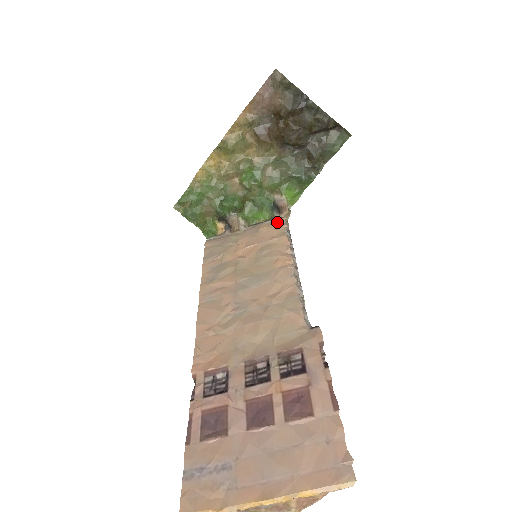
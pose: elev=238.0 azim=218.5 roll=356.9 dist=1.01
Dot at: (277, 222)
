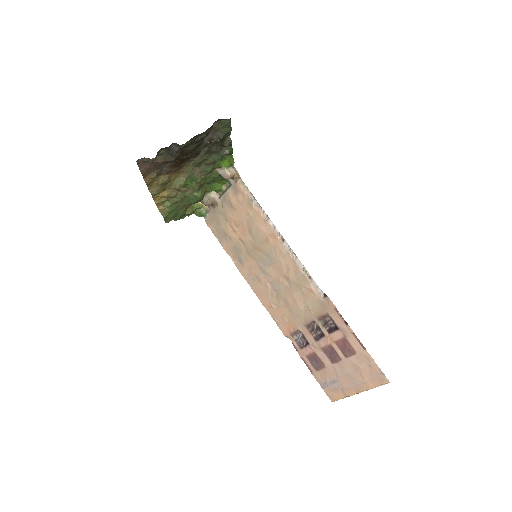
Dot at: (237, 190)
